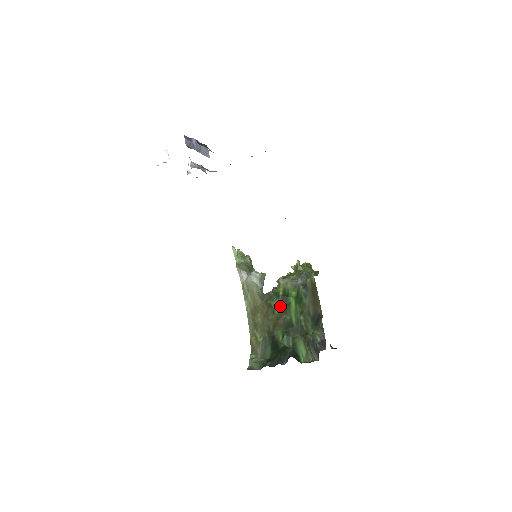
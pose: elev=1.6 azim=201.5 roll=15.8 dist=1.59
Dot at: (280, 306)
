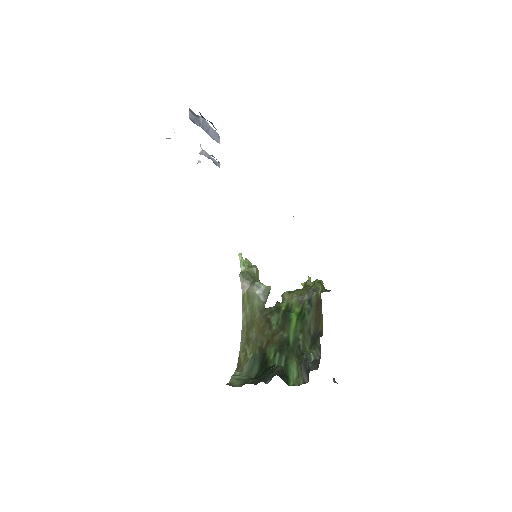
Dot at: (279, 321)
